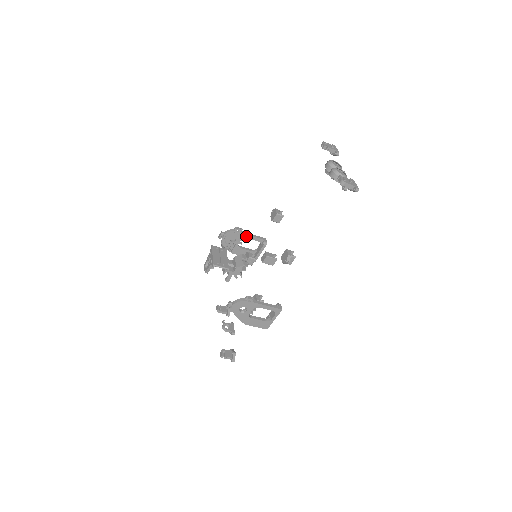
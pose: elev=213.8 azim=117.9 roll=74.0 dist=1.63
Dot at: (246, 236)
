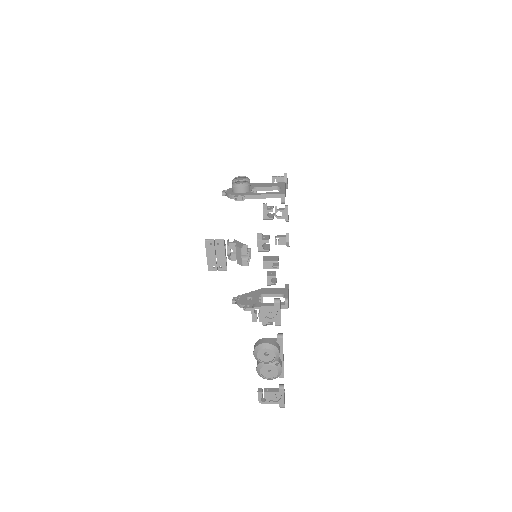
Dot at: (254, 197)
